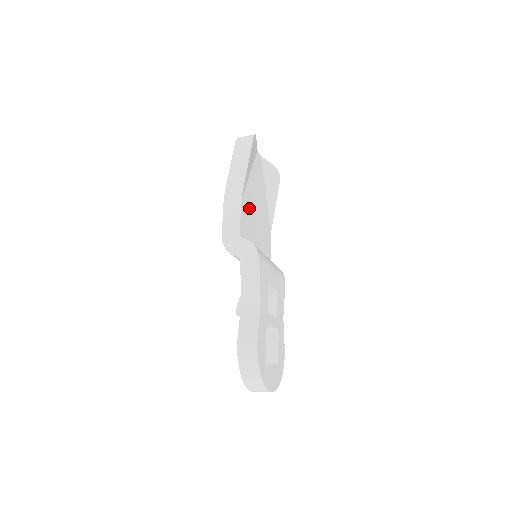
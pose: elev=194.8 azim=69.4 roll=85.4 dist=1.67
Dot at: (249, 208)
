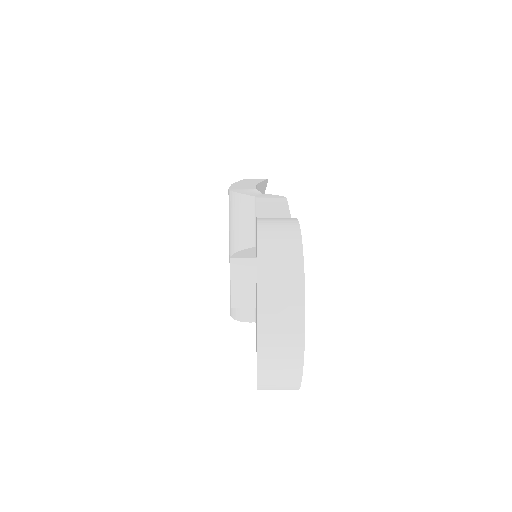
Dot at: occluded
